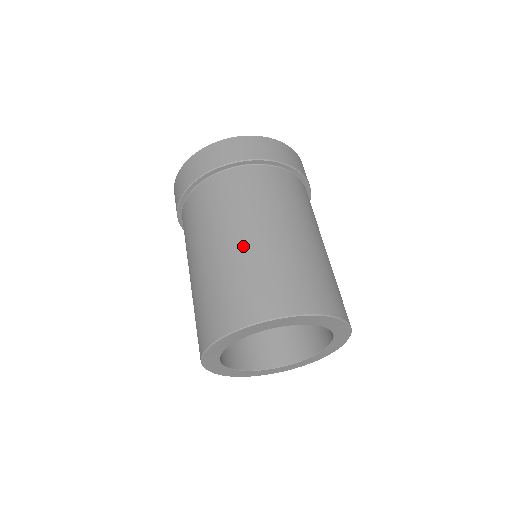
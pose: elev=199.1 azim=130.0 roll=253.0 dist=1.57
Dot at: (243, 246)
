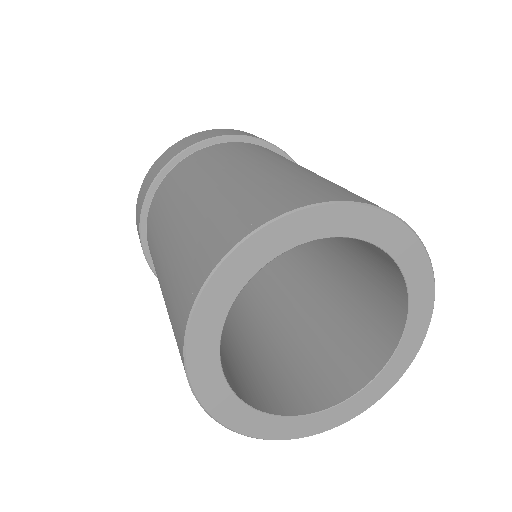
Dot at: occluded
